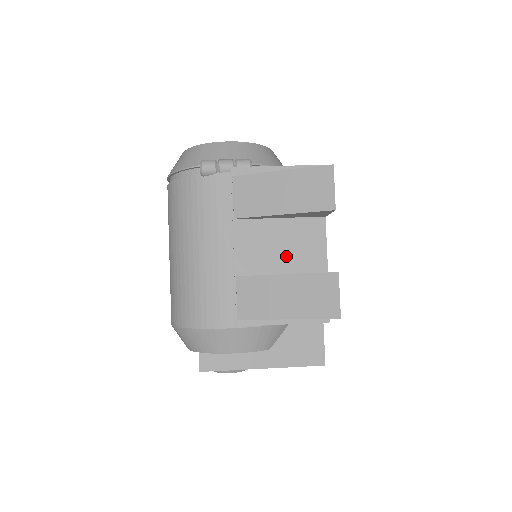
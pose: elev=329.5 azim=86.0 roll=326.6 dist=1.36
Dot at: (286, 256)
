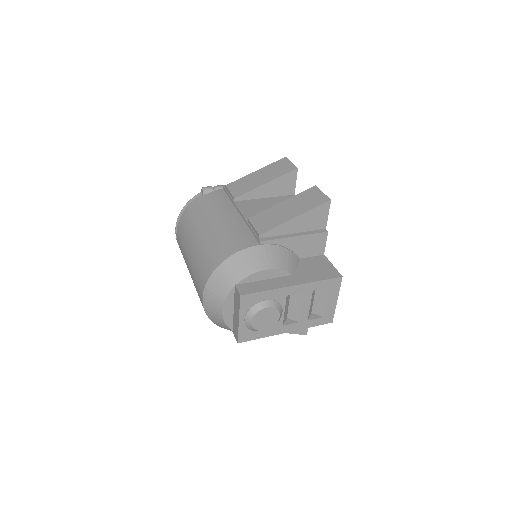
Dot at: occluded
